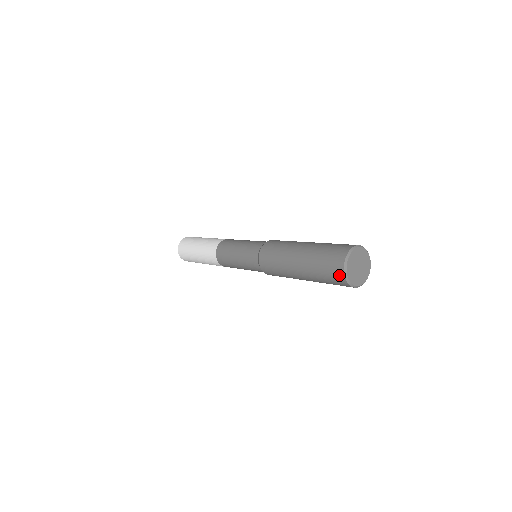
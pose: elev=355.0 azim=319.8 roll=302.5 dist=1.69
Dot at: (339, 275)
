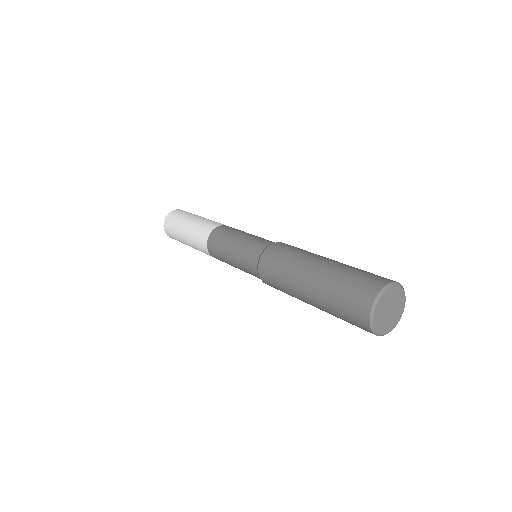
Dot at: (364, 304)
